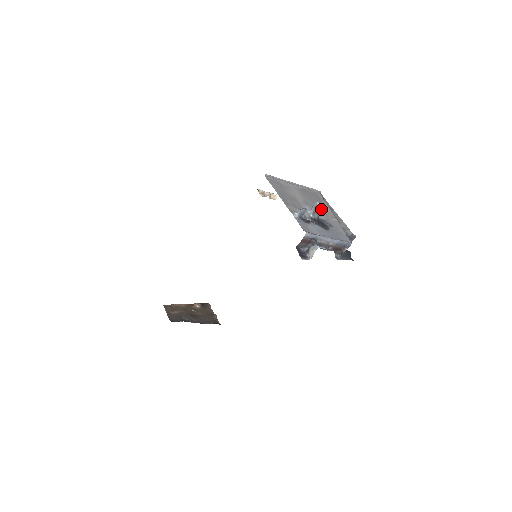
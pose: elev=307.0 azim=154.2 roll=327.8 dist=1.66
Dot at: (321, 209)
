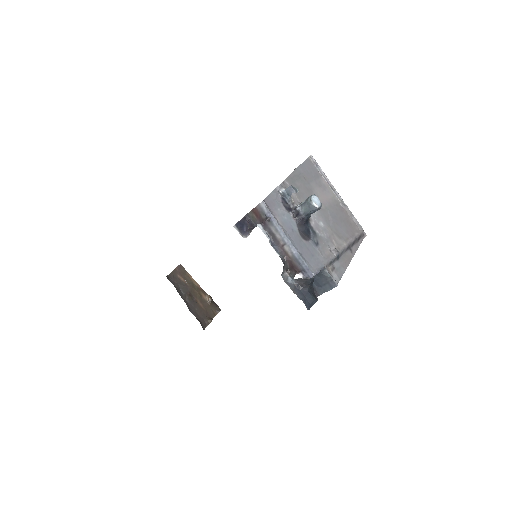
Dot at: (311, 203)
